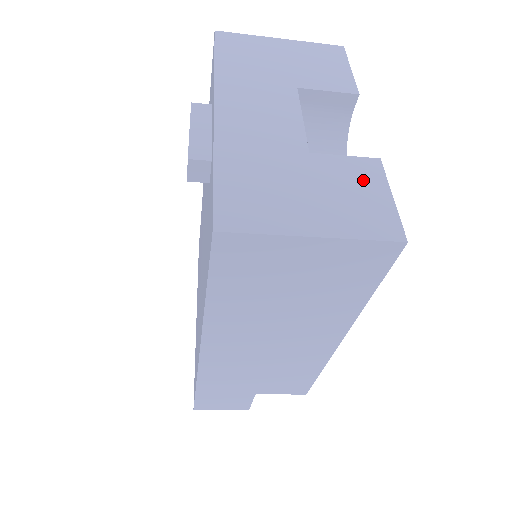
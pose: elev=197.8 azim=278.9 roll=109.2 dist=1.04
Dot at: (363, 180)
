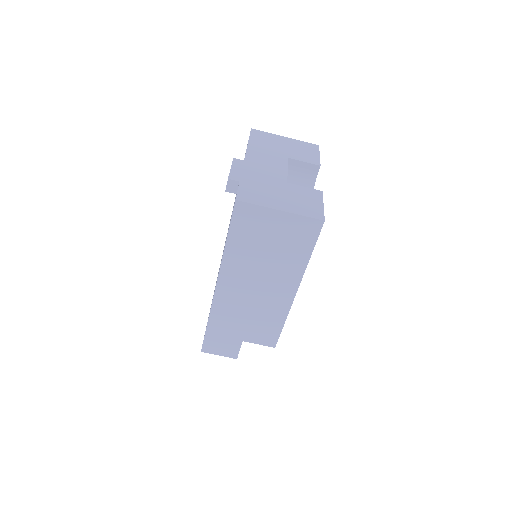
Dot at: (311, 197)
